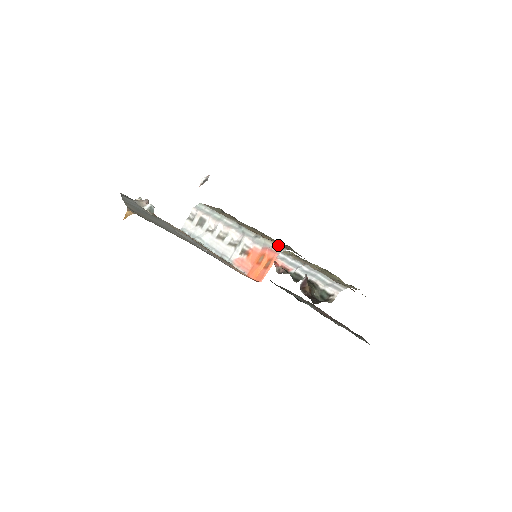
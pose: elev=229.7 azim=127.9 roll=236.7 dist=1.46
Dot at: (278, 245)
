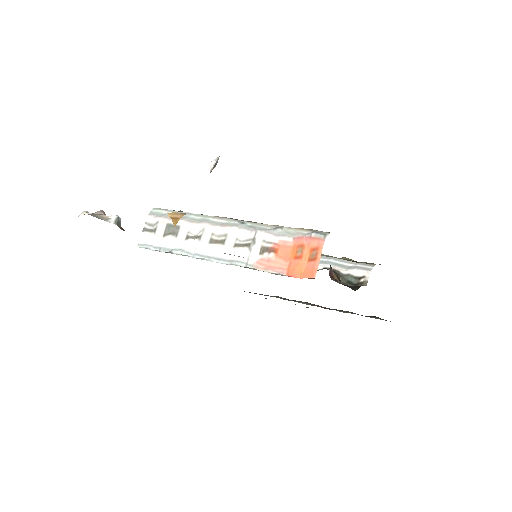
Dot at: (314, 230)
